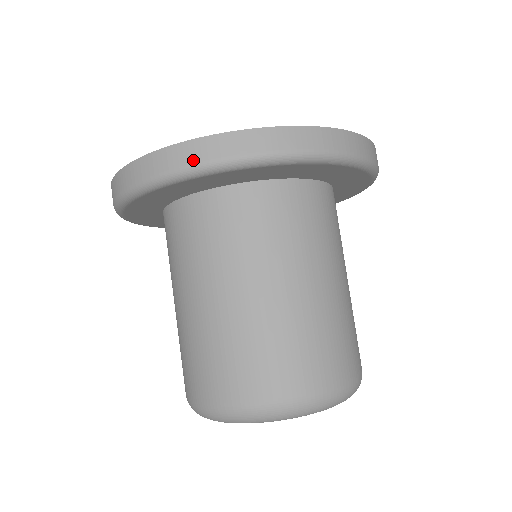
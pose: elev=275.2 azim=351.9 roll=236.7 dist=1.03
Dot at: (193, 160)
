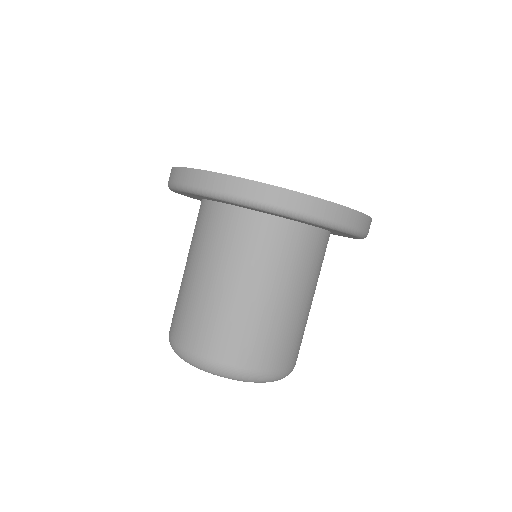
Dot at: (235, 192)
